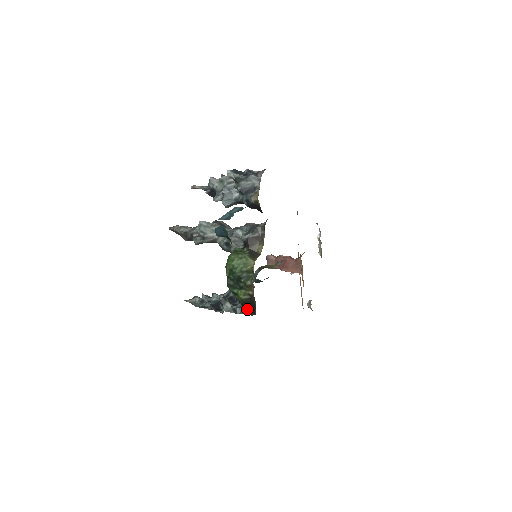
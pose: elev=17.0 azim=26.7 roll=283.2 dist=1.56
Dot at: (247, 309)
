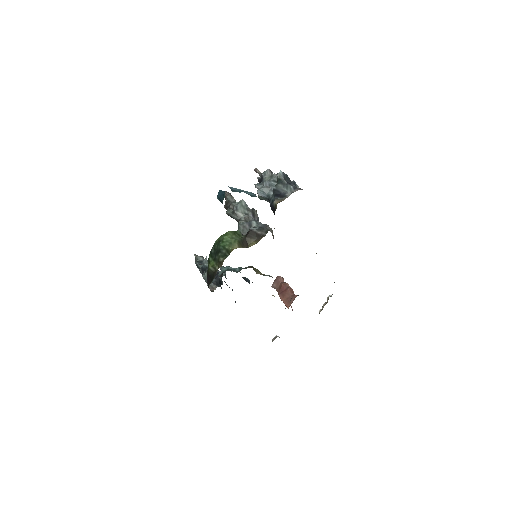
Dot at: (208, 280)
